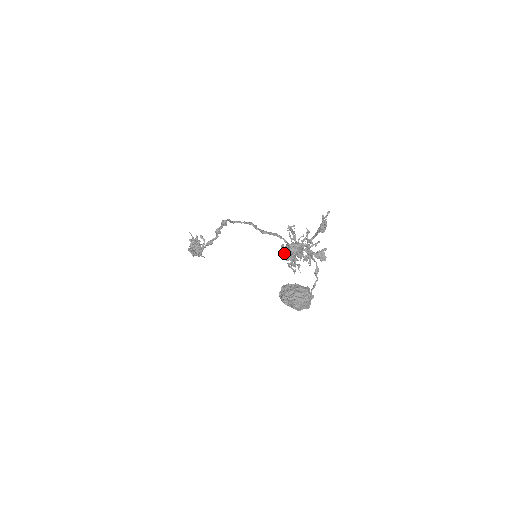
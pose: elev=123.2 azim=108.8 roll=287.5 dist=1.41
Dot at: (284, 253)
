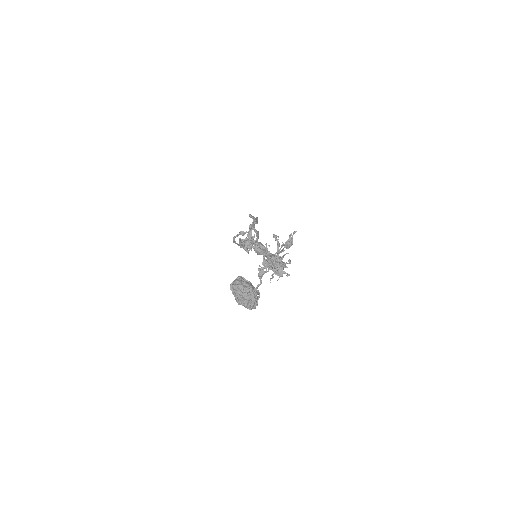
Dot at: occluded
